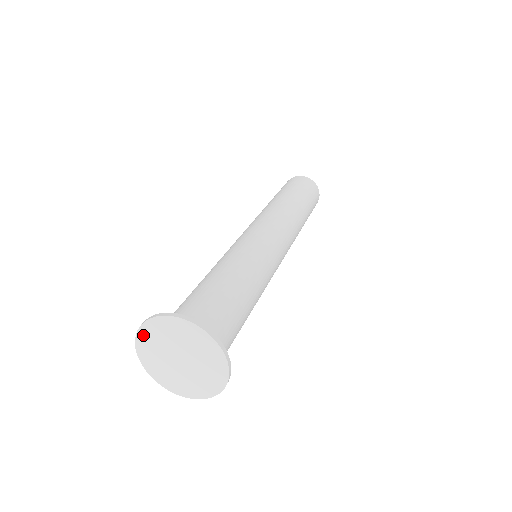
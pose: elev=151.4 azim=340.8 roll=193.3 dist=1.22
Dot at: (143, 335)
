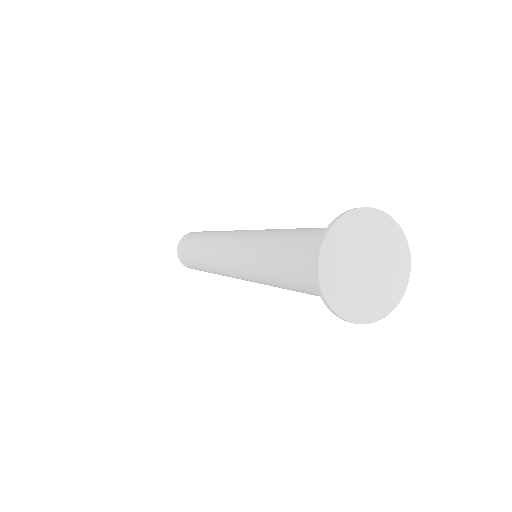
Dot at: (327, 284)
